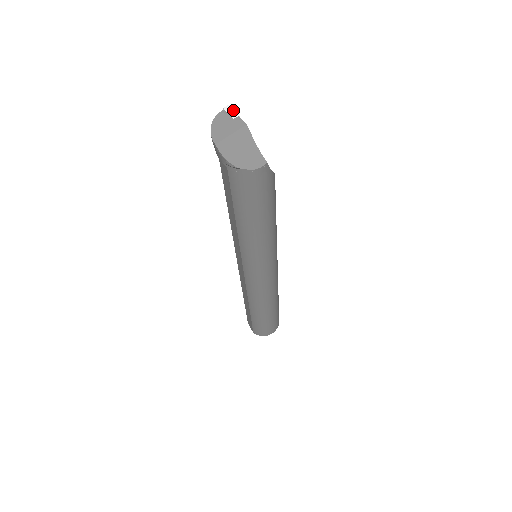
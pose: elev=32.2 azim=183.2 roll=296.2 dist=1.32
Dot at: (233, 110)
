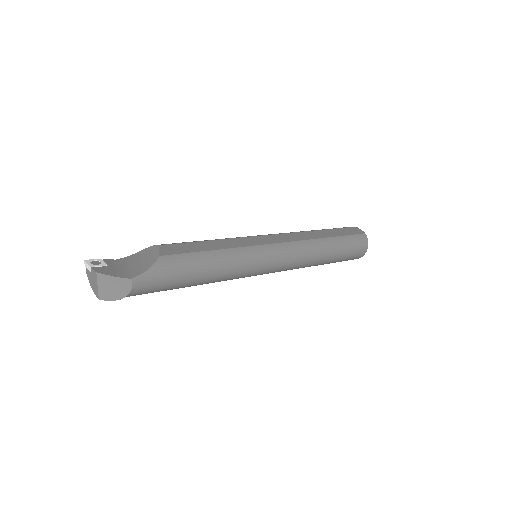
Dot at: (87, 264)
